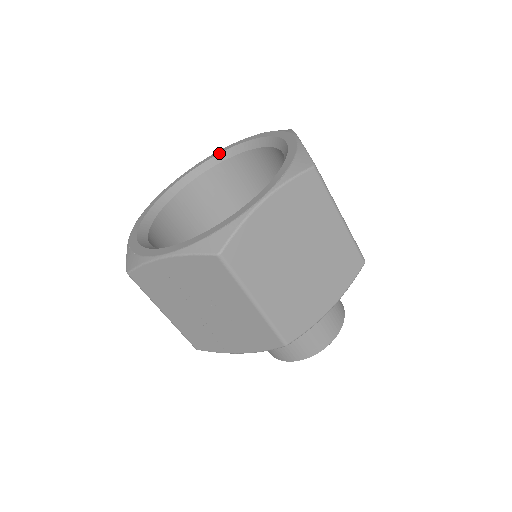
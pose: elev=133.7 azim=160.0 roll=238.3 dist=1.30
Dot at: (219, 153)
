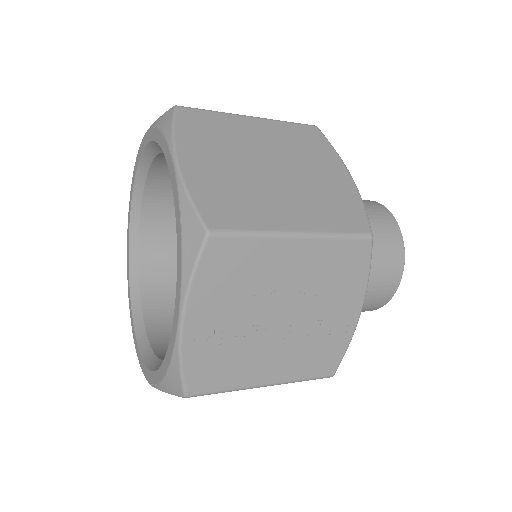
Dot at: (128, 251)
